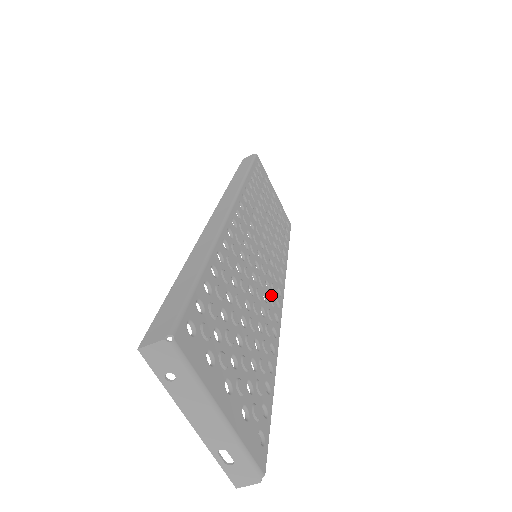
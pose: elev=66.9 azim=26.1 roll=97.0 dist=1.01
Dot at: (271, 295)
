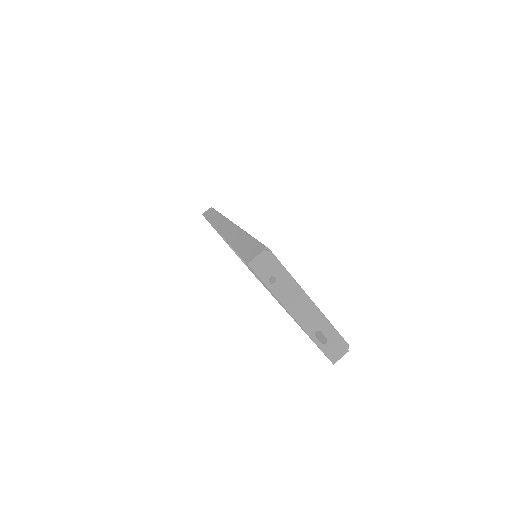
Dot at: occluded
